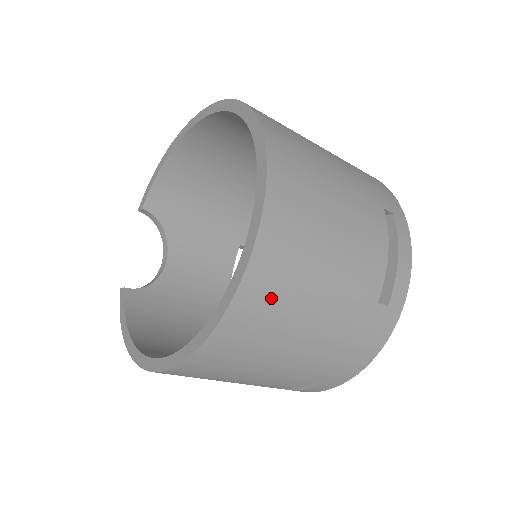
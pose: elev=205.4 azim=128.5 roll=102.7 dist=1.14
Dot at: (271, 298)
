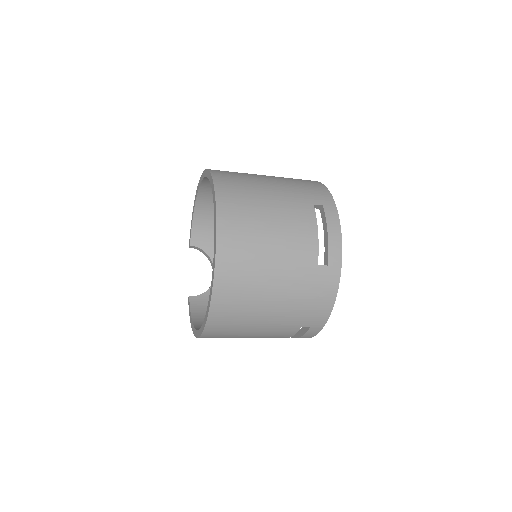
Dot at: (237, 277)
